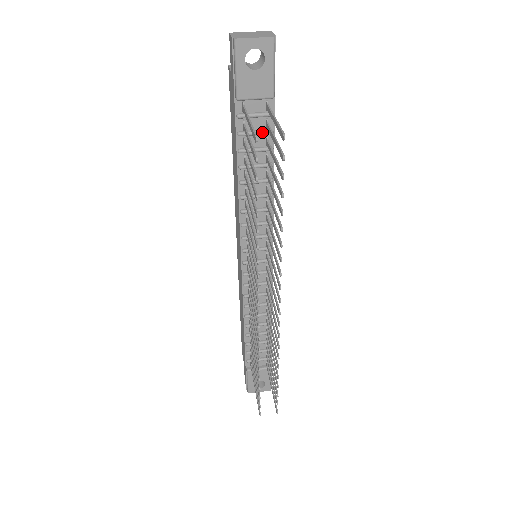
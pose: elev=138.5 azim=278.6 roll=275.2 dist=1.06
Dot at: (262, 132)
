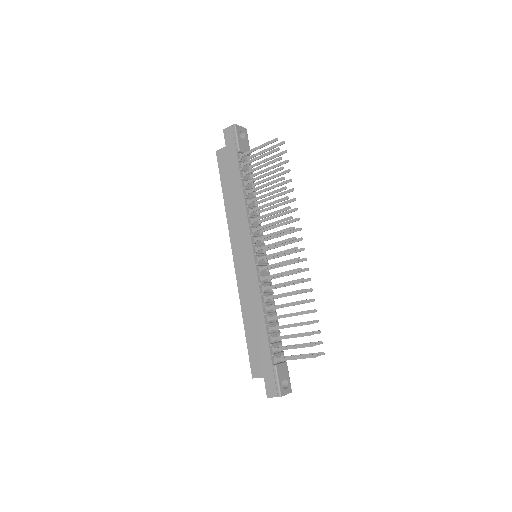
Dot at: occluded
